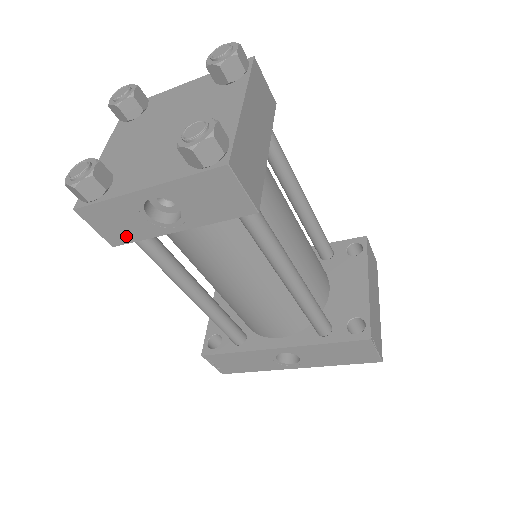
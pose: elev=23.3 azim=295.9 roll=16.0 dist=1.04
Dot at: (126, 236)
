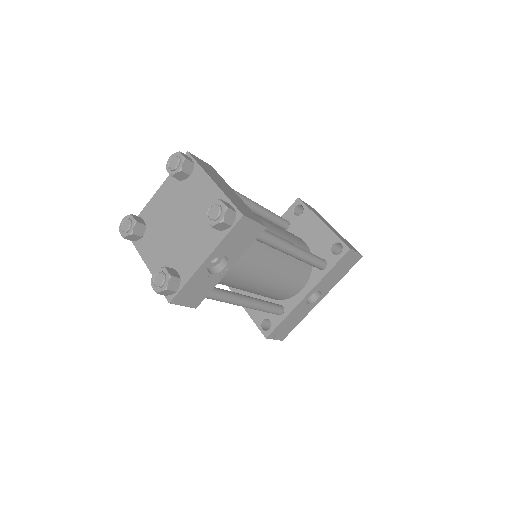
Dot at: (202, 296)
